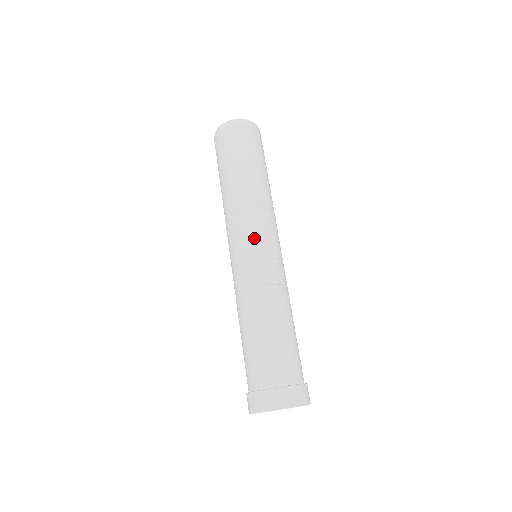
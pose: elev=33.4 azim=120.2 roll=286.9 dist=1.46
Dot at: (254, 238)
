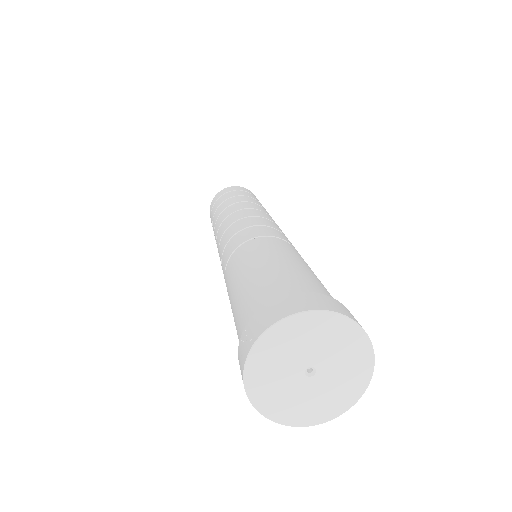
Dot at: (281, 230)
